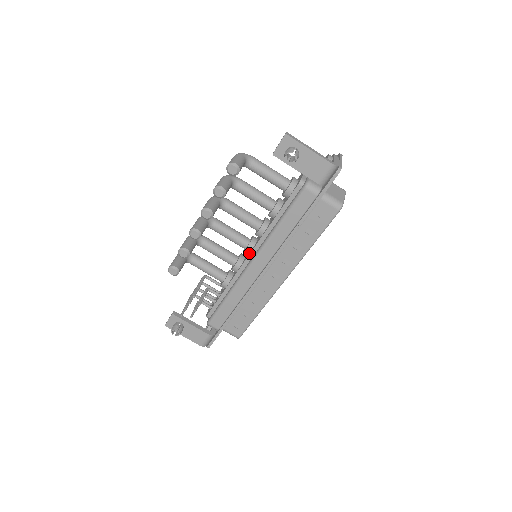
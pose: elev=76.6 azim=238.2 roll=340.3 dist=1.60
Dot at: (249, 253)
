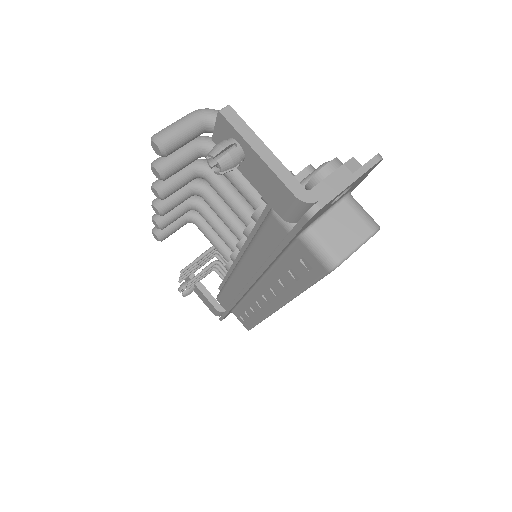
Dot at: occluded
